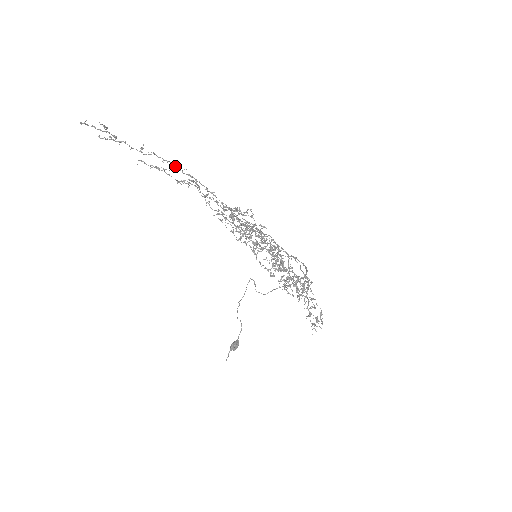
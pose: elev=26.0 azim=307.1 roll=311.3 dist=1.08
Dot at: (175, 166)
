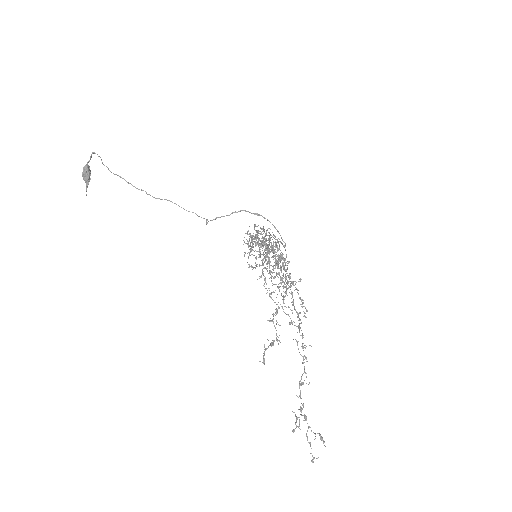
Dot at: occluded
